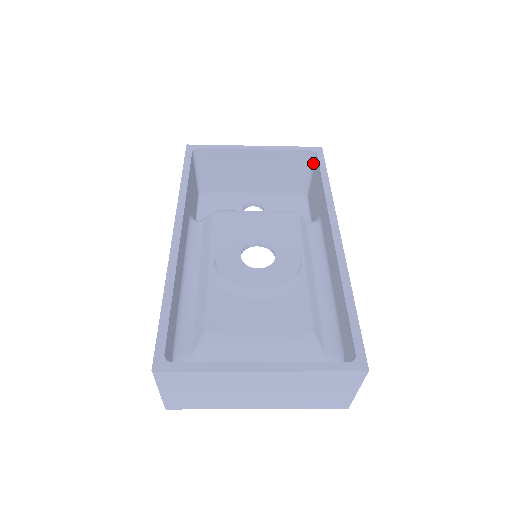
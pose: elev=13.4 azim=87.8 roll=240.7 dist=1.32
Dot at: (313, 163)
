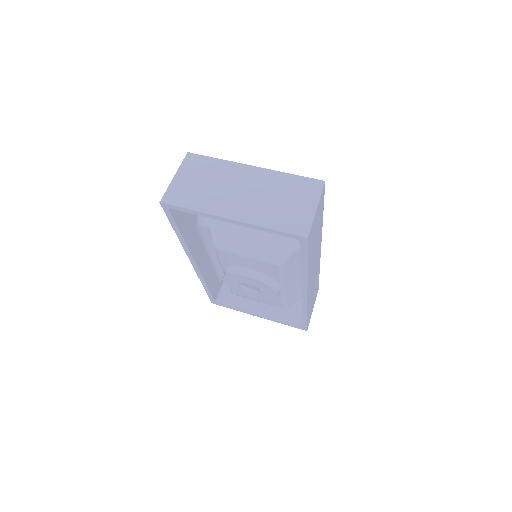
Dot at: occluded
